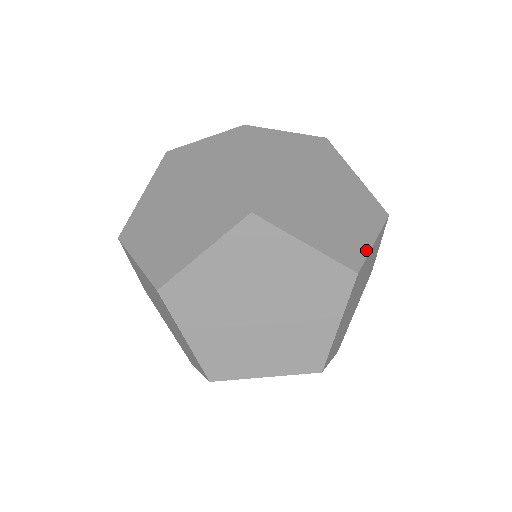
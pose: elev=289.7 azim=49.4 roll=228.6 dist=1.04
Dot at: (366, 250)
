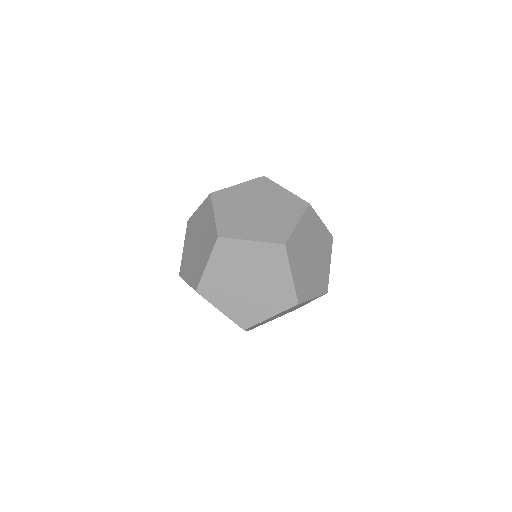
Dot at: (291, 230)
